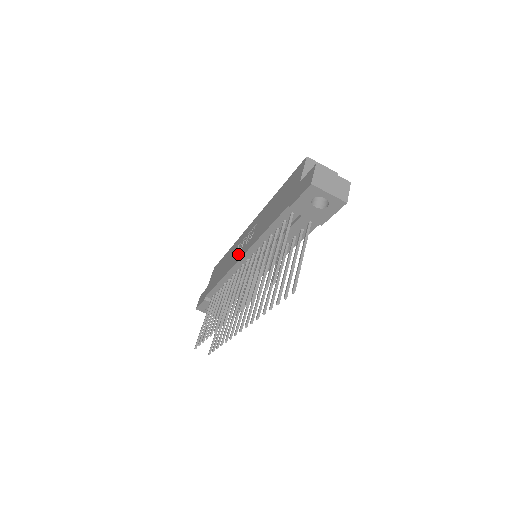
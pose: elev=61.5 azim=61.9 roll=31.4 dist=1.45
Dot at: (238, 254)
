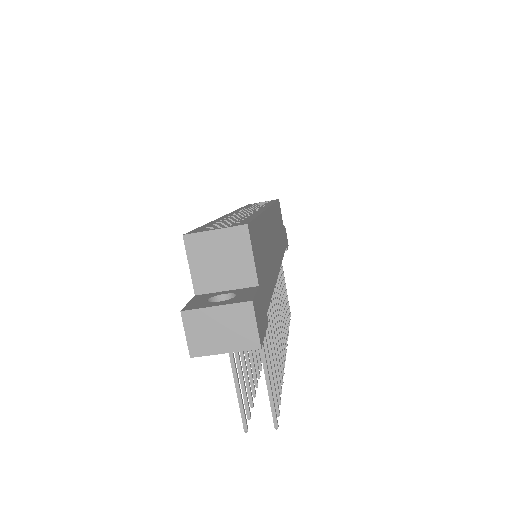
Dot at: occluded
